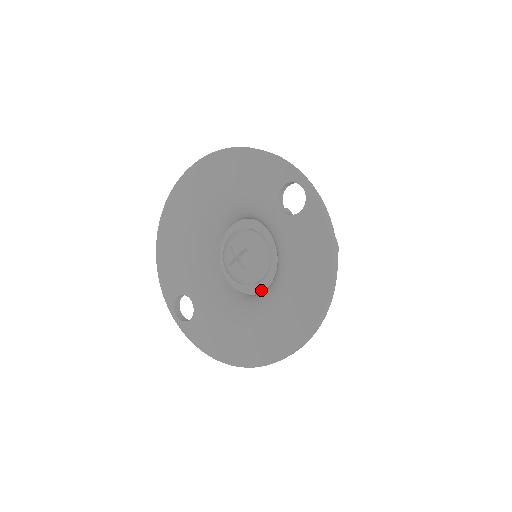
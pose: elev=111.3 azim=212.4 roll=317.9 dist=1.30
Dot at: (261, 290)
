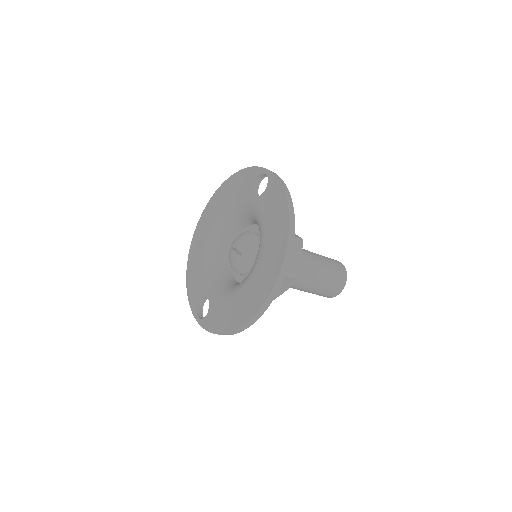
Dot at: occluded
